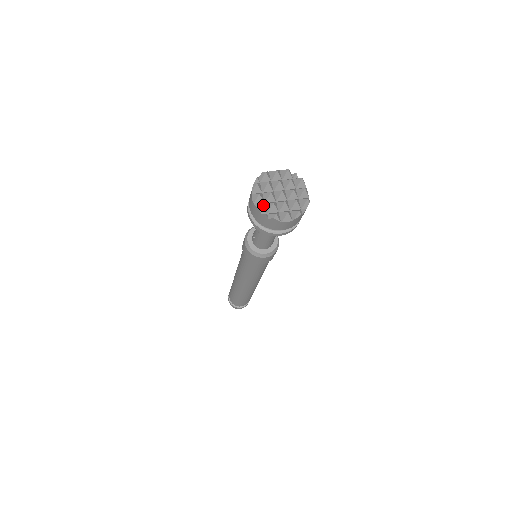
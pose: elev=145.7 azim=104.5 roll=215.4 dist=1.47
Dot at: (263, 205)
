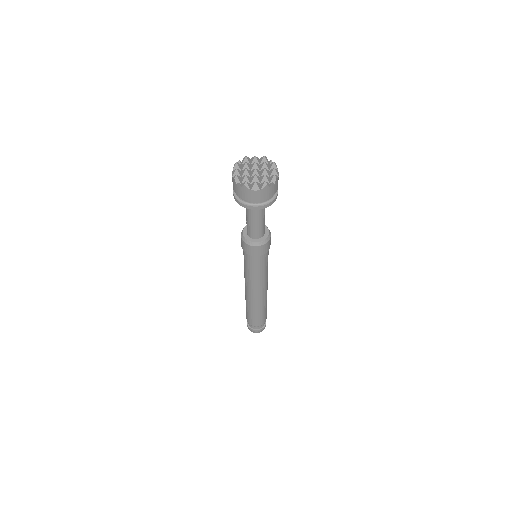
Dot at: (238, 177)
